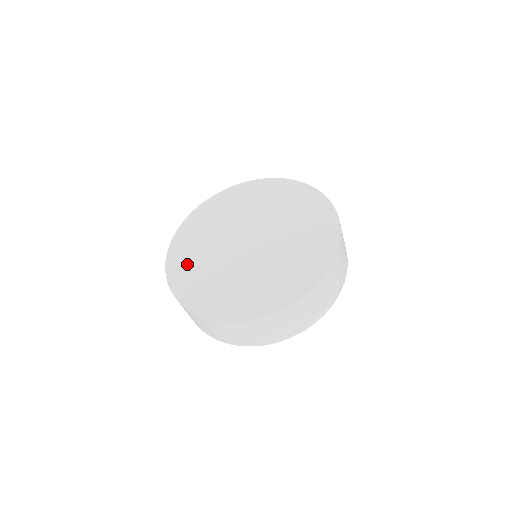
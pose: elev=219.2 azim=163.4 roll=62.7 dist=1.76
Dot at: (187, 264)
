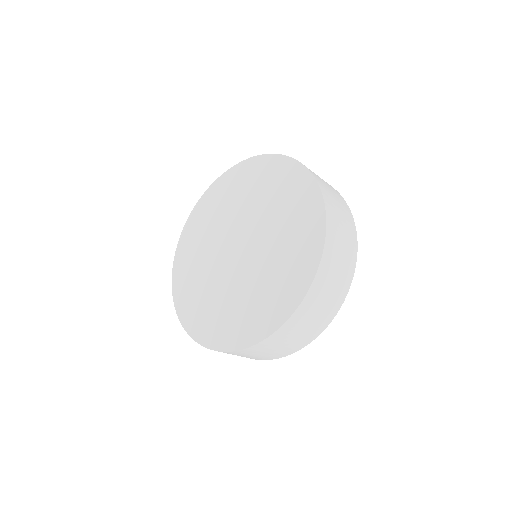
Dot at: (202, 220)
